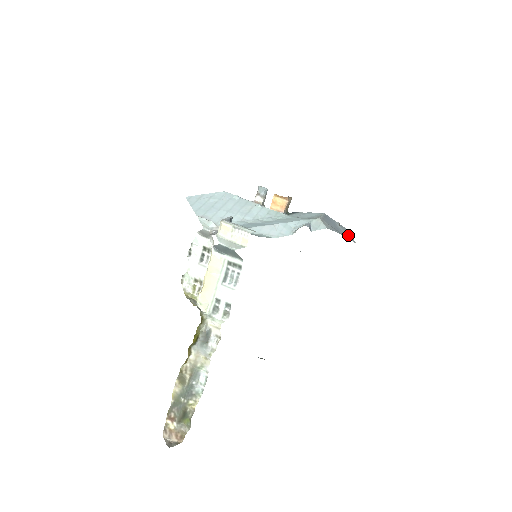
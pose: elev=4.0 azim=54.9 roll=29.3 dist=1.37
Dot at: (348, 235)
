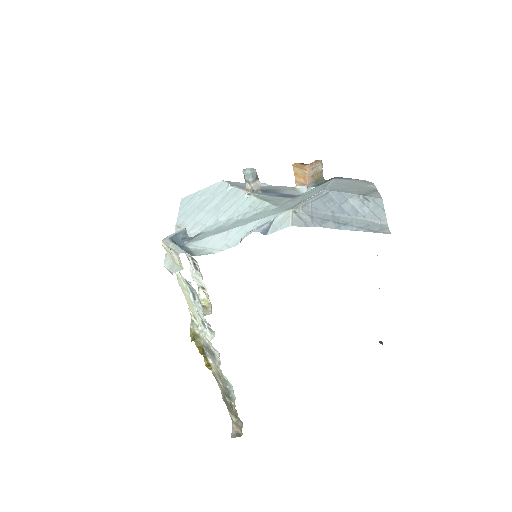
Dot at: (372, 213)
